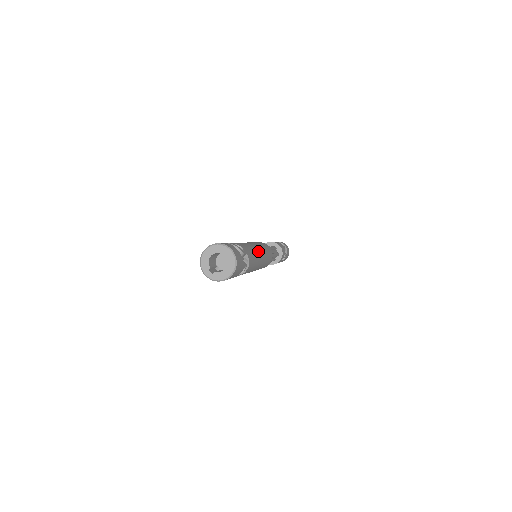
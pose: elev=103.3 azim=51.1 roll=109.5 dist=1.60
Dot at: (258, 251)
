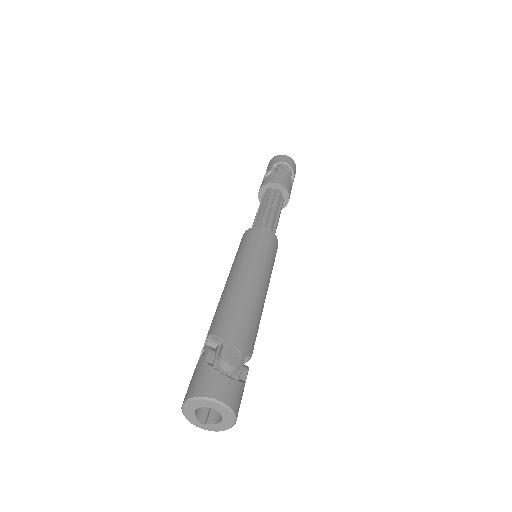
Dot at: (260, 294)
